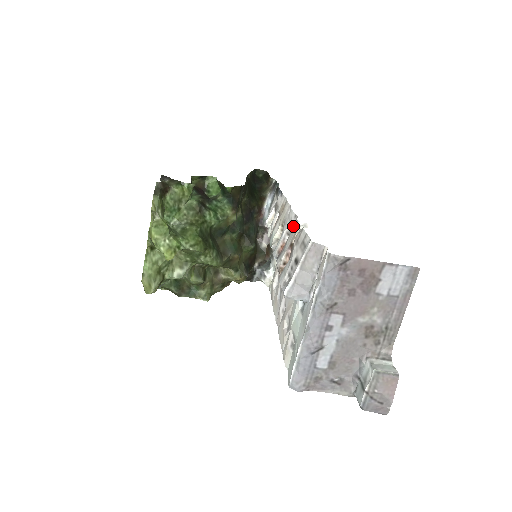
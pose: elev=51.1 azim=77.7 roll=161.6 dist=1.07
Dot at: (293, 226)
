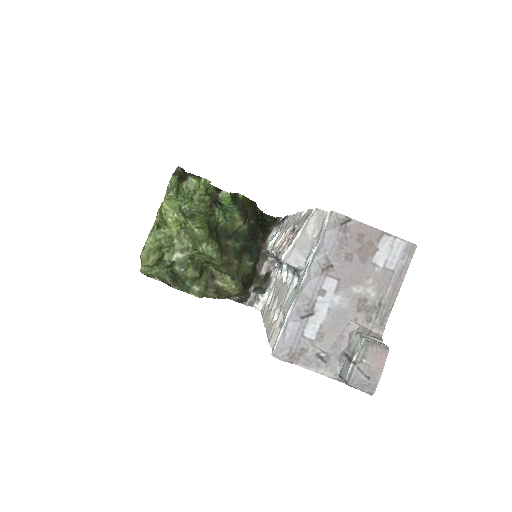
Dot at: occluded
